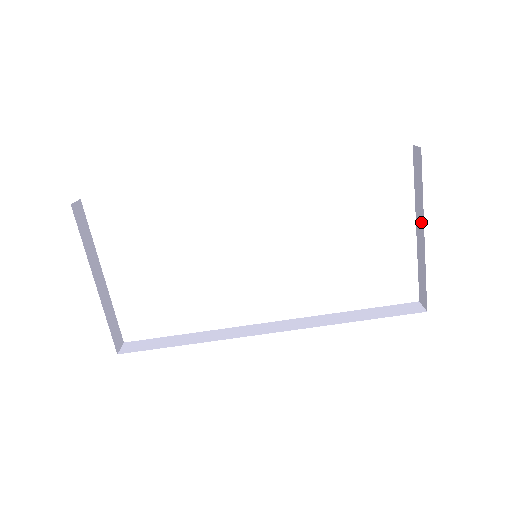
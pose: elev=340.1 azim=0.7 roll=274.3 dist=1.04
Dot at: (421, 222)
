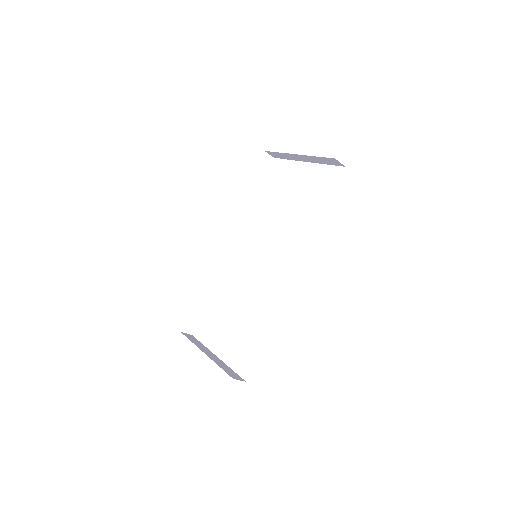
Dot at: (295, 156)
